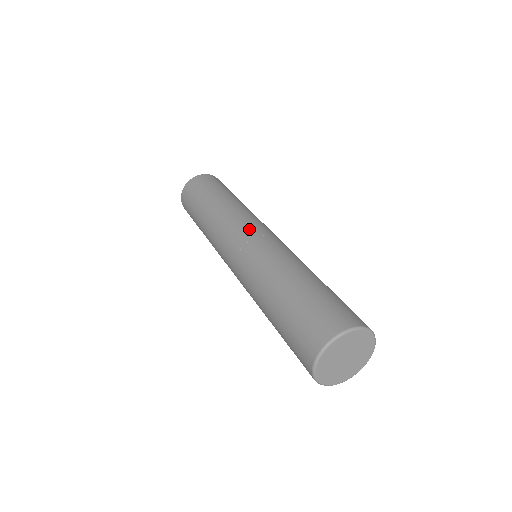
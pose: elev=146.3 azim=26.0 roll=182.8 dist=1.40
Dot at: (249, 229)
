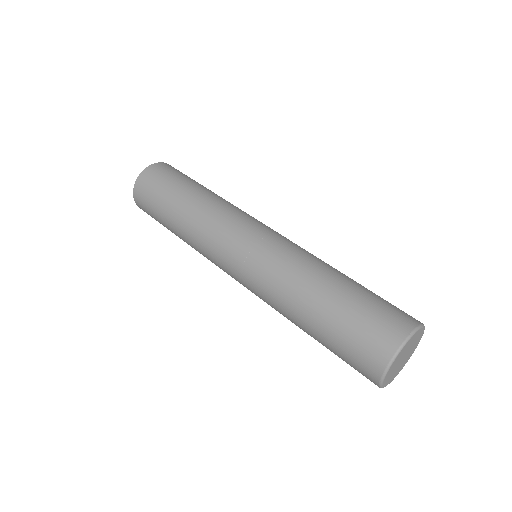
Dot at: (254, 226)
